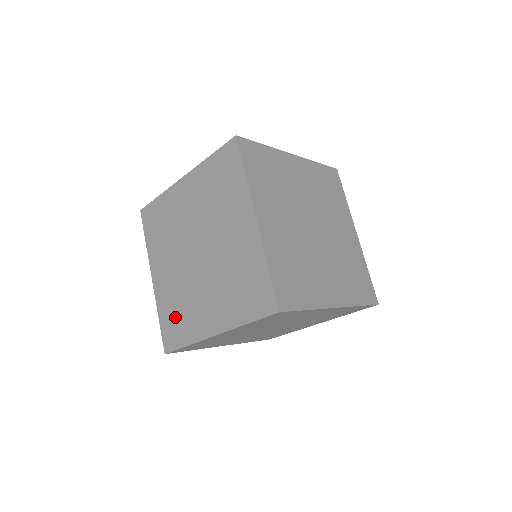
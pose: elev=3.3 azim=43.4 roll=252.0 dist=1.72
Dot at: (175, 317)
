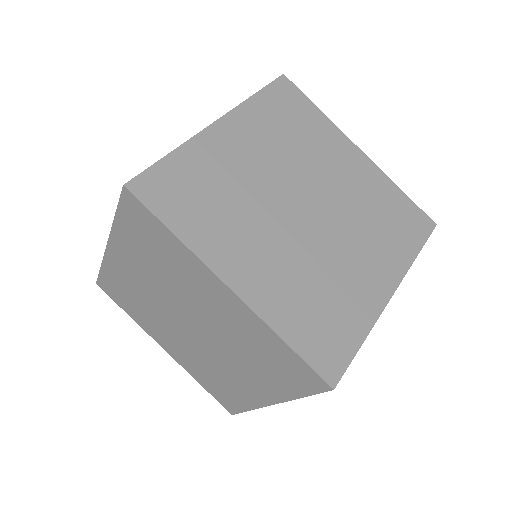
Dot at: (125, 296)
